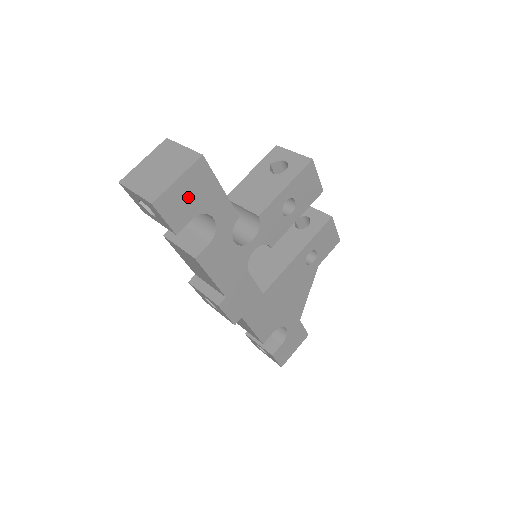
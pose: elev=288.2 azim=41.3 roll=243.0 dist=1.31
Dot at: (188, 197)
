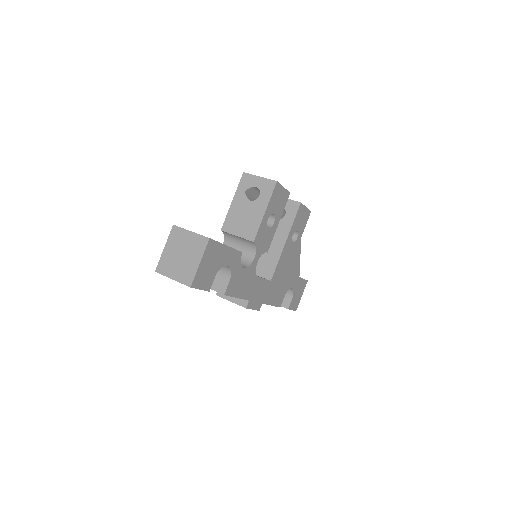
Dot at: (209, 267)
